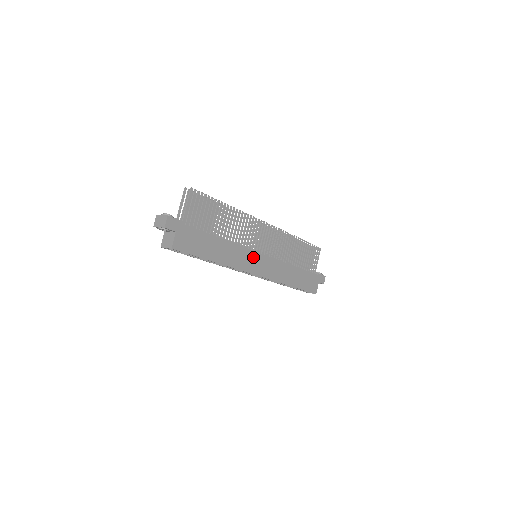
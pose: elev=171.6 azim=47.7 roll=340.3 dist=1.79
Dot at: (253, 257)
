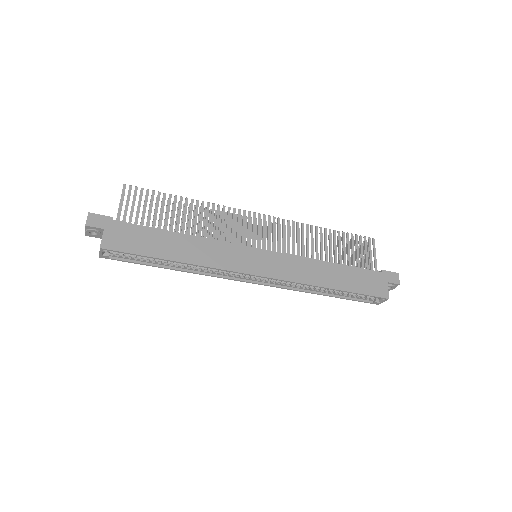
Dot at: (244, 253)
